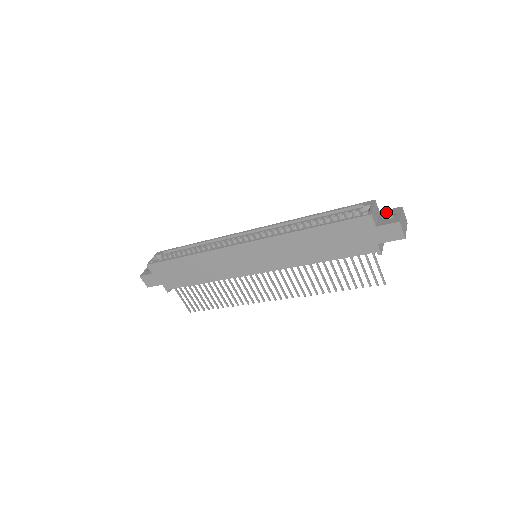
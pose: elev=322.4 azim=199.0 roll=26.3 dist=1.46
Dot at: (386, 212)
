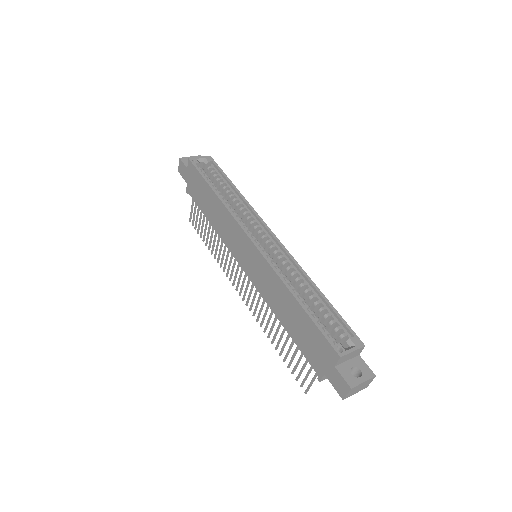
Dot at: (361, 363)
